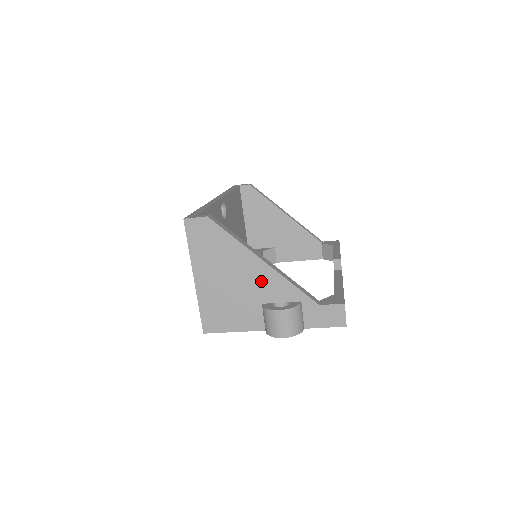
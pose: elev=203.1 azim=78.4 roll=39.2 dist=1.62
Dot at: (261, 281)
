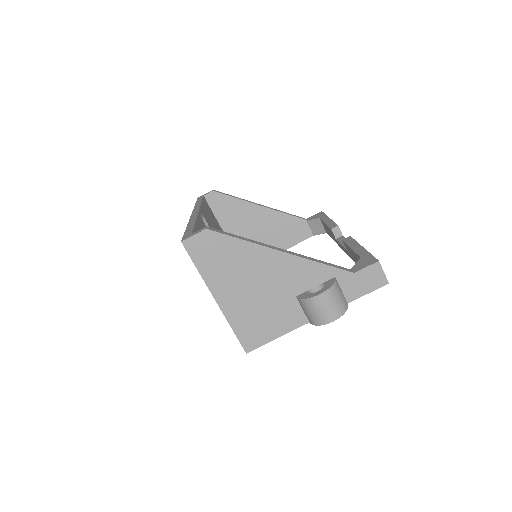
Dot at: (286, 273)
